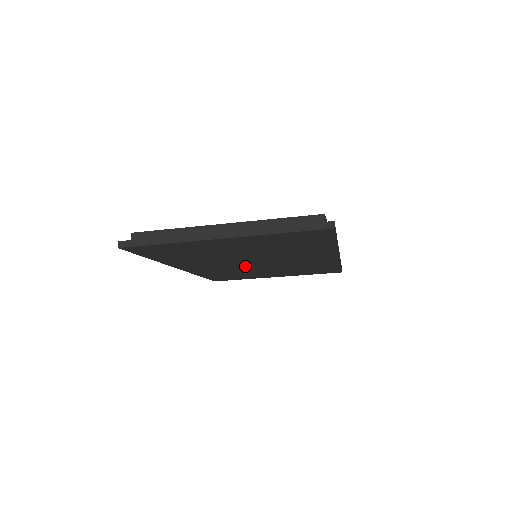
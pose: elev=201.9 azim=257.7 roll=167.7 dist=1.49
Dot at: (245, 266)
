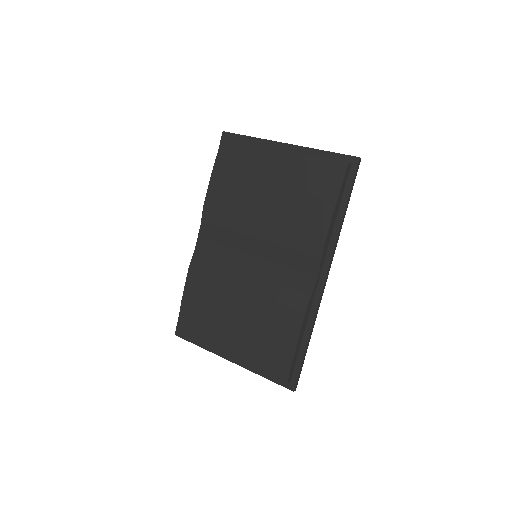
Dot at: occluded
